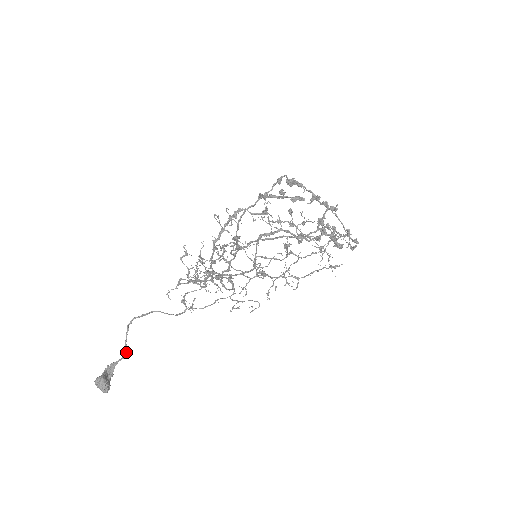
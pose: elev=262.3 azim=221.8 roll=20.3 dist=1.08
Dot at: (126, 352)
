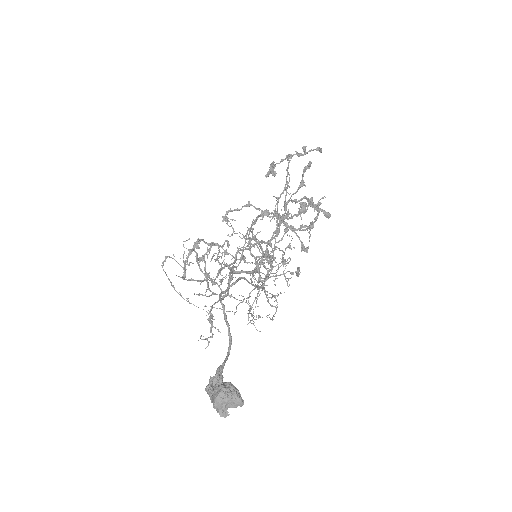
Dot at: (230, 343)
